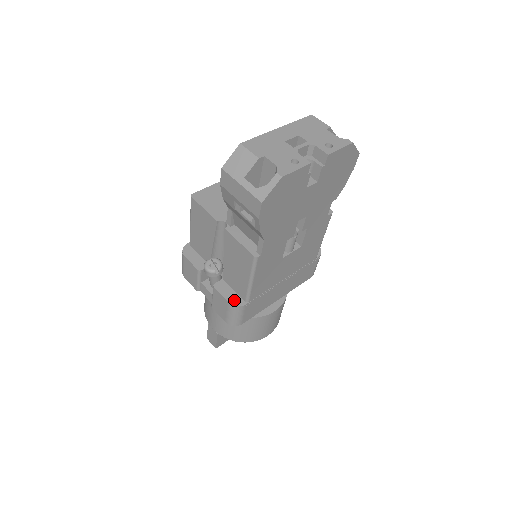
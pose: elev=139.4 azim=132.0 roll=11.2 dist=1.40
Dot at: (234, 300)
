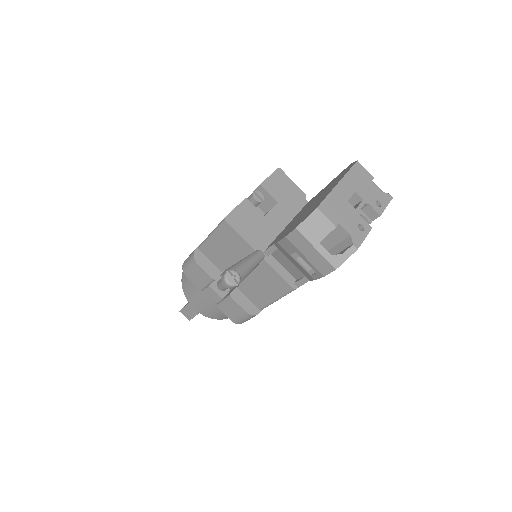
Dot at: (250, 309)
